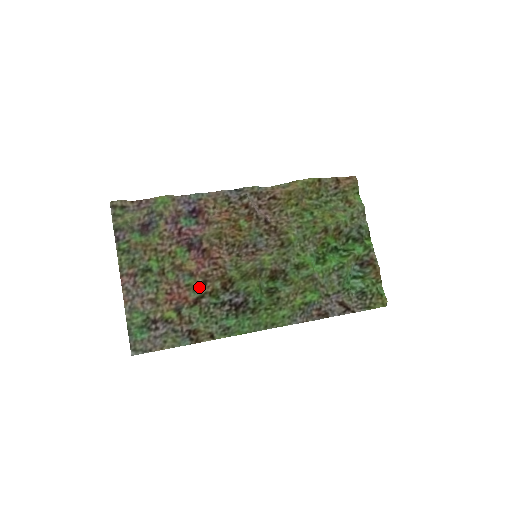
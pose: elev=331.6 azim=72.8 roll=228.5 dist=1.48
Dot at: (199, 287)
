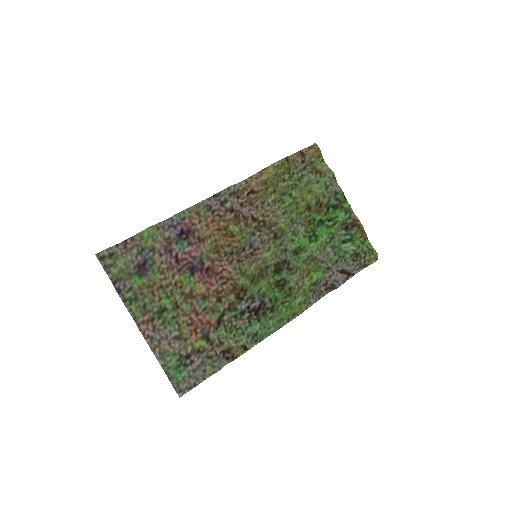
Dot at: (216, 307)
